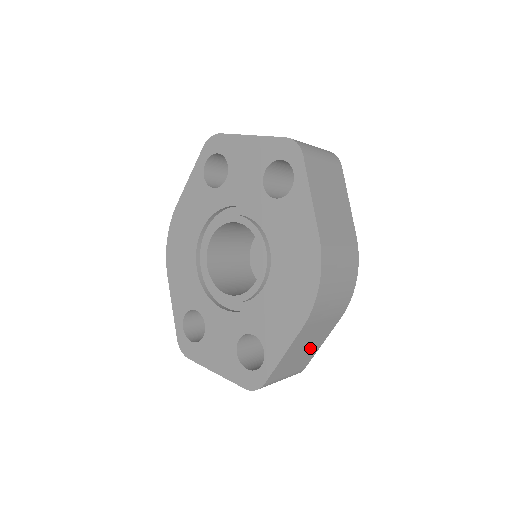
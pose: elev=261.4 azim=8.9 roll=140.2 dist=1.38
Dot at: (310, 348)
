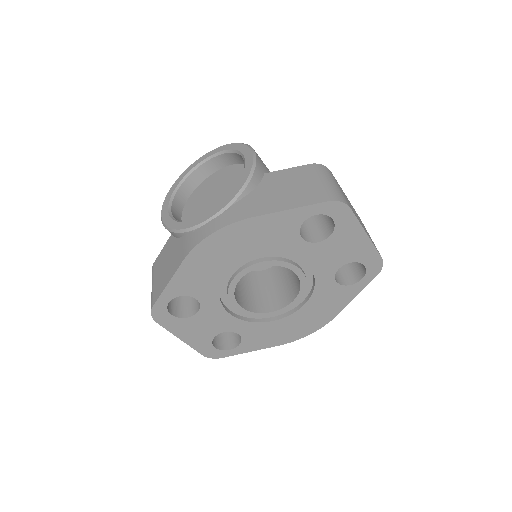
Dot at: occluded
